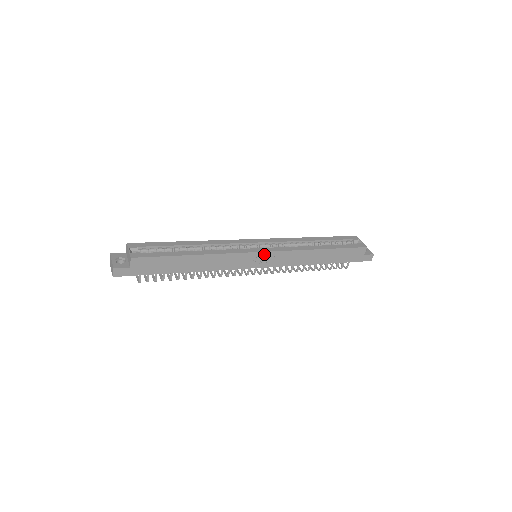
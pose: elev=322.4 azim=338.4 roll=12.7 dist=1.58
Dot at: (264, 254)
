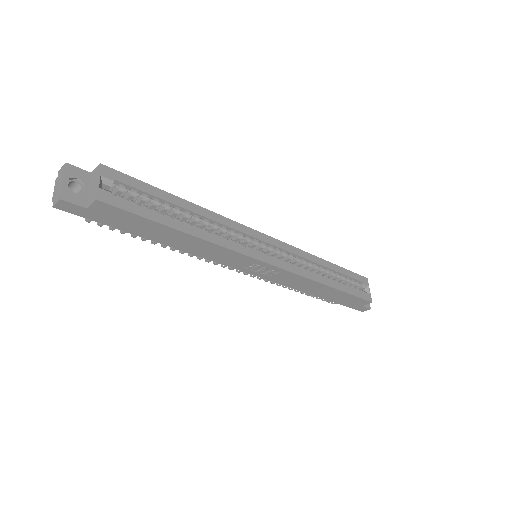
Dot at: (269, 266)
